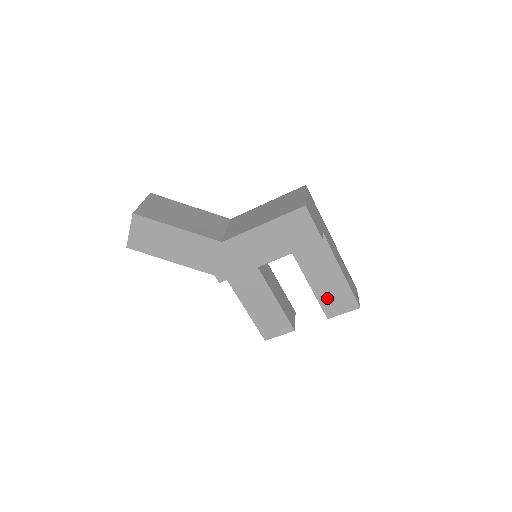
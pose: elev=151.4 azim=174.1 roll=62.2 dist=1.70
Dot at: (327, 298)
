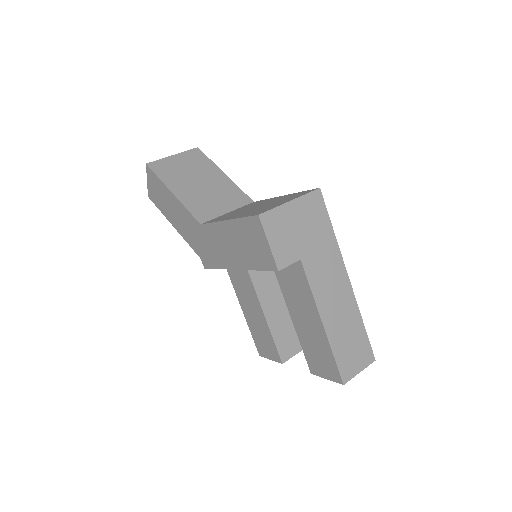
Dot at: (309, 348)
